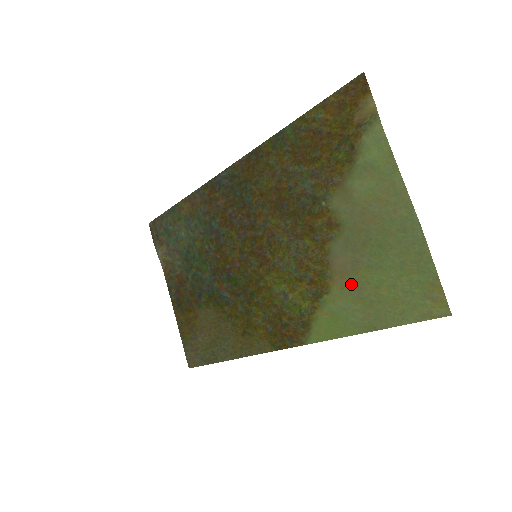
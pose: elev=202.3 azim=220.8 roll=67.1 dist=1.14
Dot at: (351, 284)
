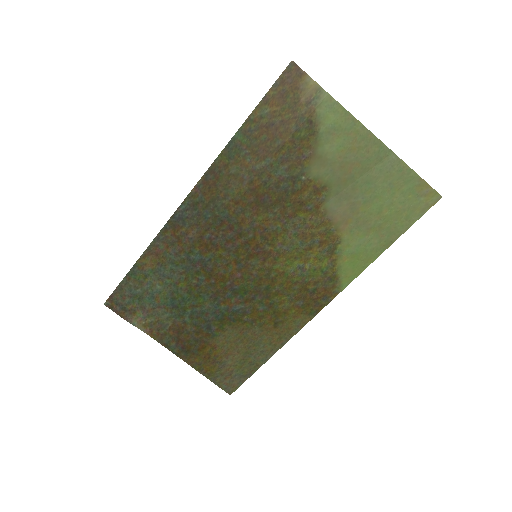
Dot at: (357, 223)
